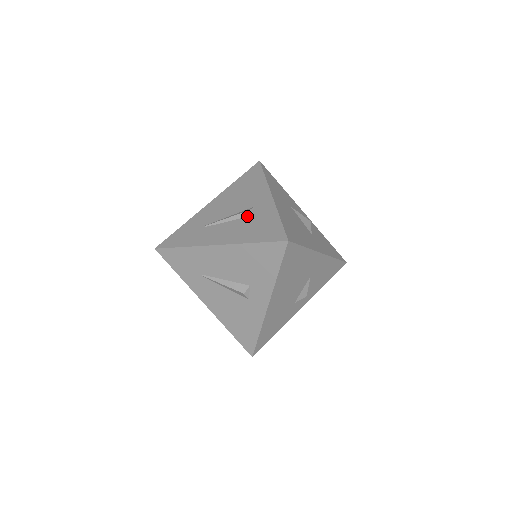
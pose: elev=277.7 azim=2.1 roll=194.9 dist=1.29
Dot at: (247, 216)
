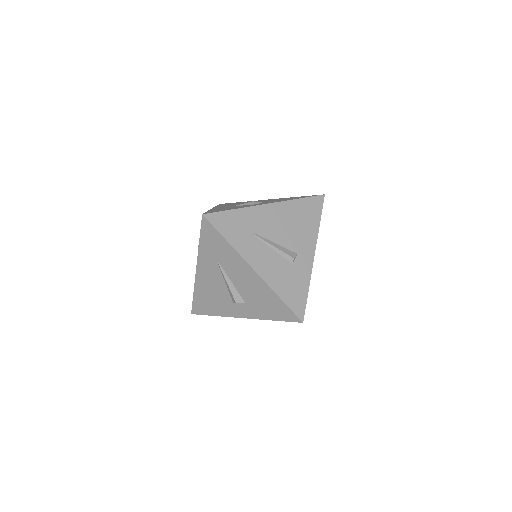
Dot at: (289, 261)
